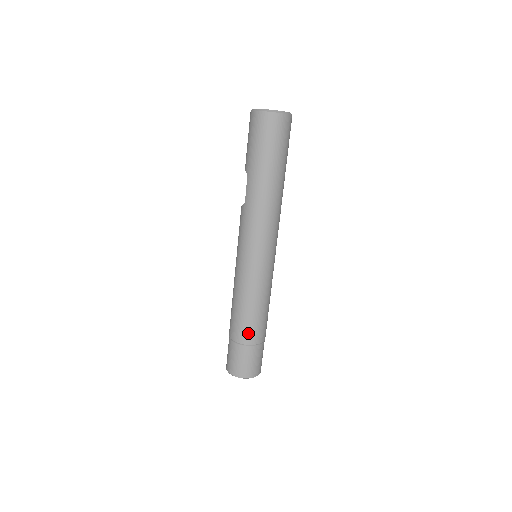
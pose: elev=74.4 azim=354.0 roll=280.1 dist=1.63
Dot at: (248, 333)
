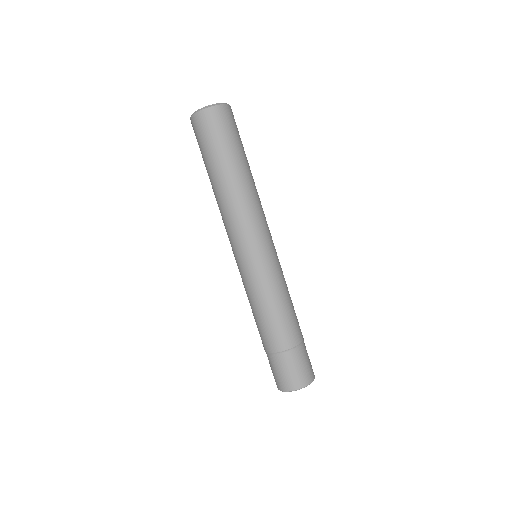
Dot at: (264, 340)
